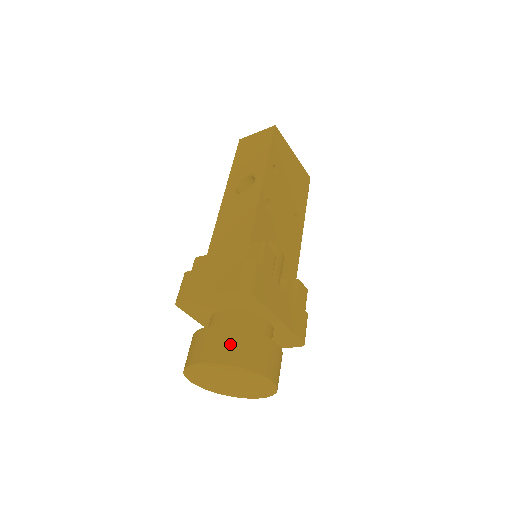
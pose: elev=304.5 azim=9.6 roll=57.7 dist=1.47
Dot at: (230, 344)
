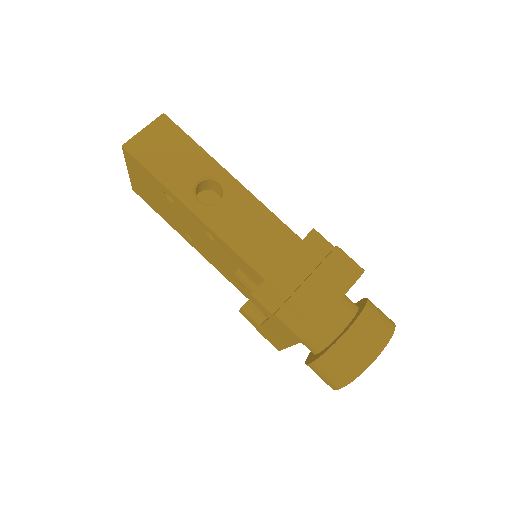
Dot at: (378, 320)
